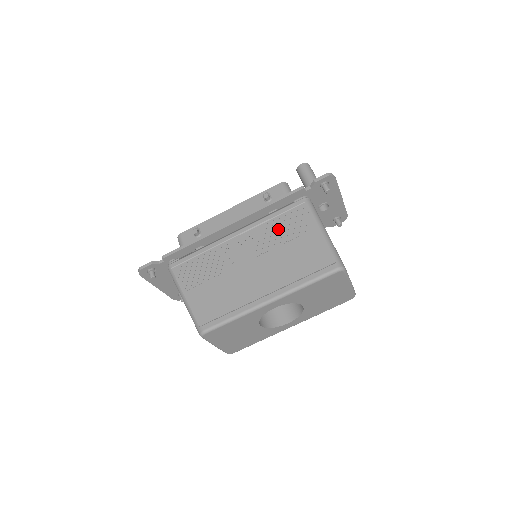
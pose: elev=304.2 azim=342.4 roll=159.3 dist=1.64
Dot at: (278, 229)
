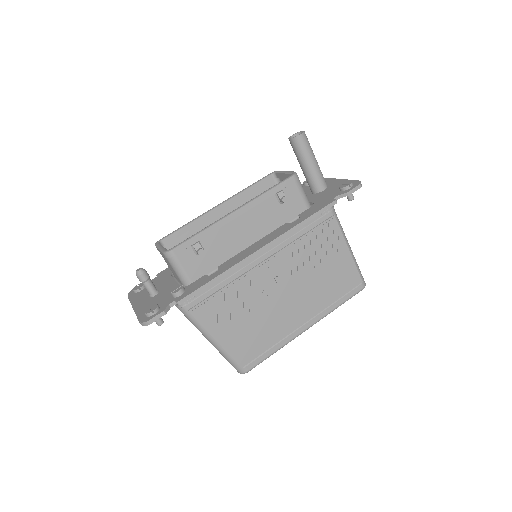
Dot at: (309, 250)
